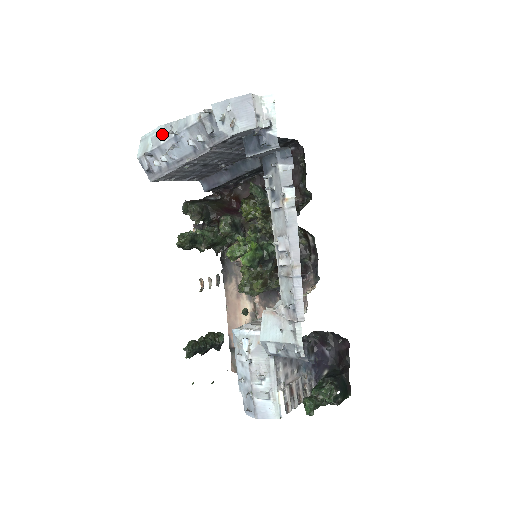
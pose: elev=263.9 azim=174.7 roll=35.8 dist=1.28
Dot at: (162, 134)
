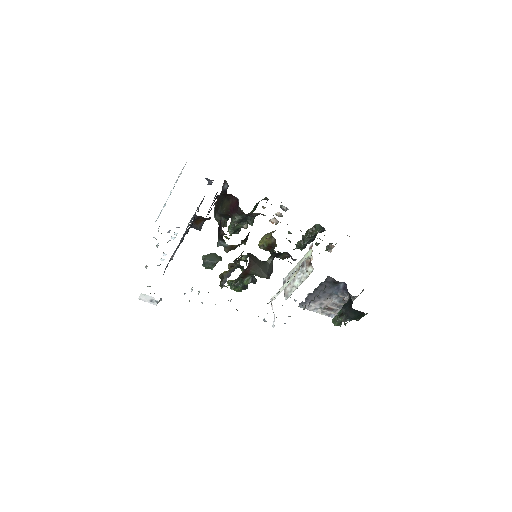
Dot at: occluded
